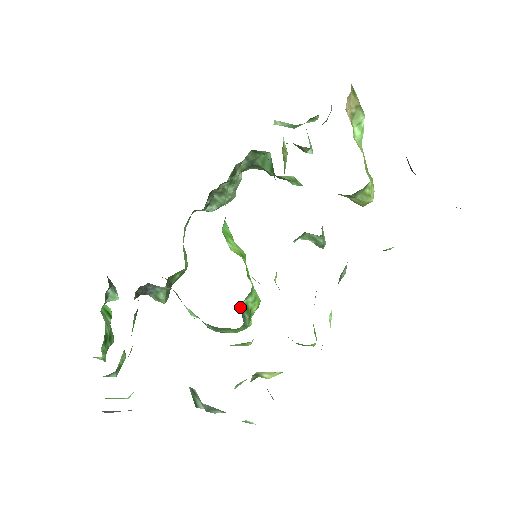
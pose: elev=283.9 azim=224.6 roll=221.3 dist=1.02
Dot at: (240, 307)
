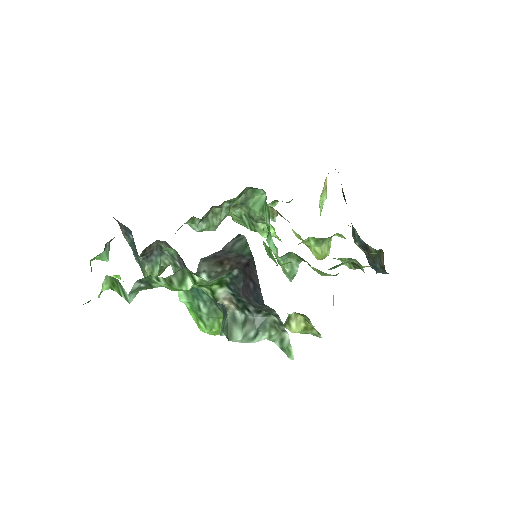
Dot at: occluded
